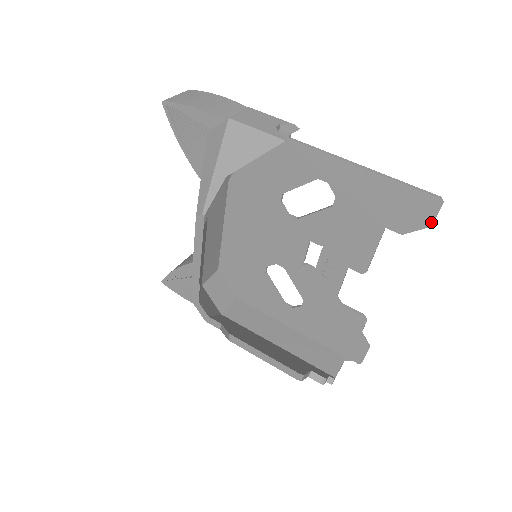
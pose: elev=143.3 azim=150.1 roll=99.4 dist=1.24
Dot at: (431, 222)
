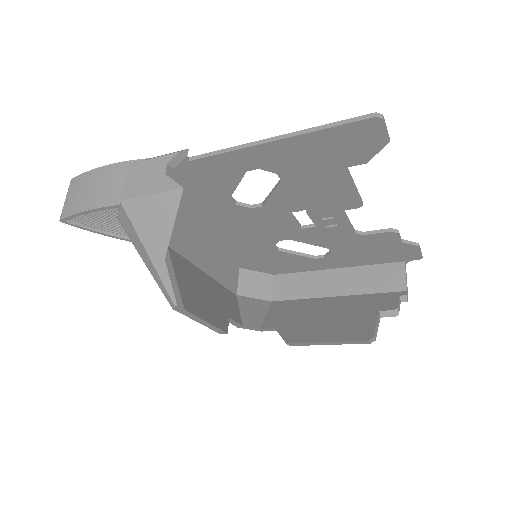
Dot at: (386, 139)
